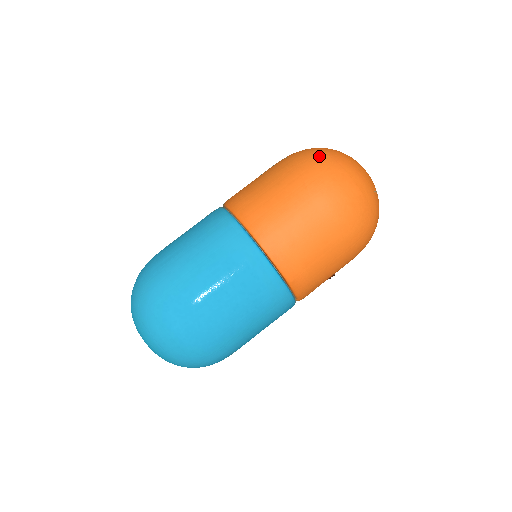
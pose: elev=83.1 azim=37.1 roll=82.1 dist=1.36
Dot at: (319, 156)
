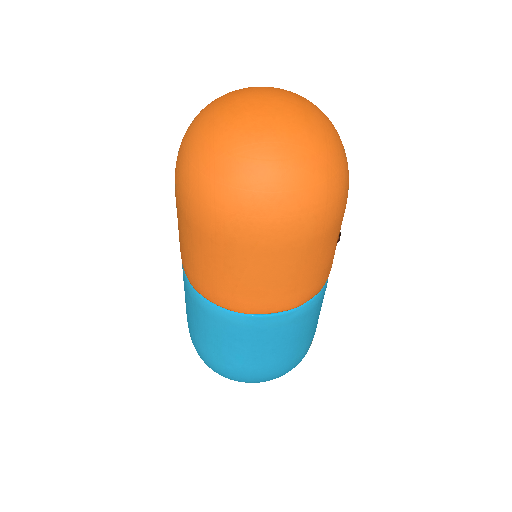
Dot at: (194, 185)
